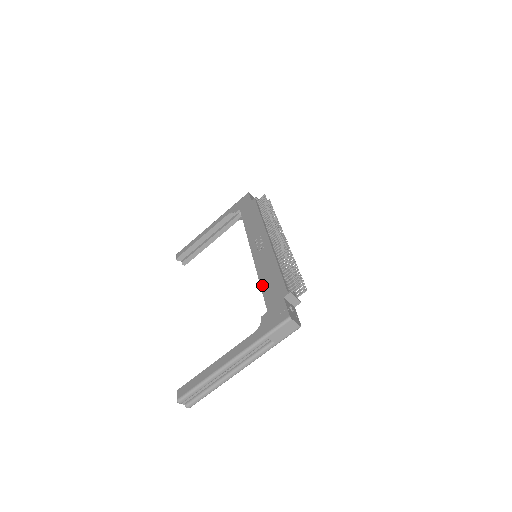
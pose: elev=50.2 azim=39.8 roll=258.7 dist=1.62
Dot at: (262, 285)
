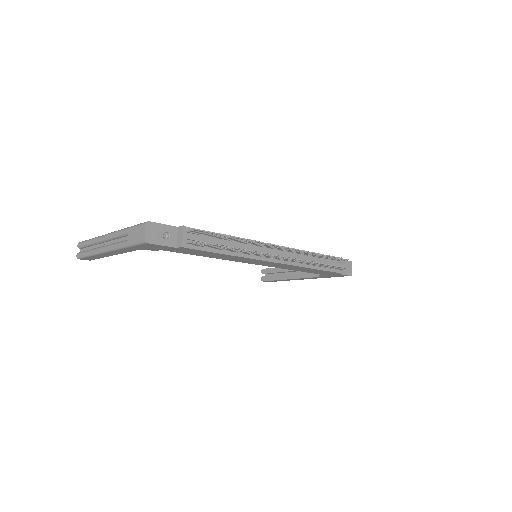
Dot at: occluded
